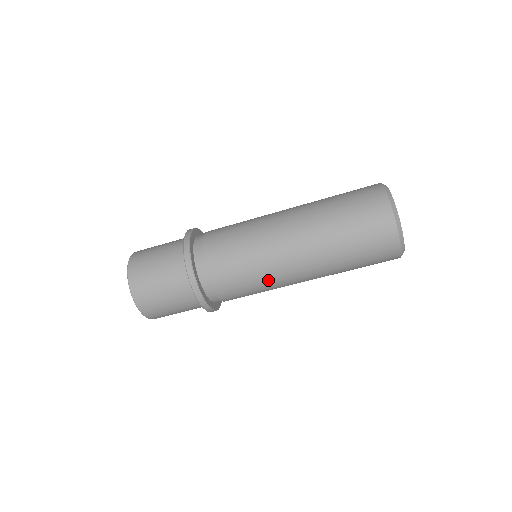
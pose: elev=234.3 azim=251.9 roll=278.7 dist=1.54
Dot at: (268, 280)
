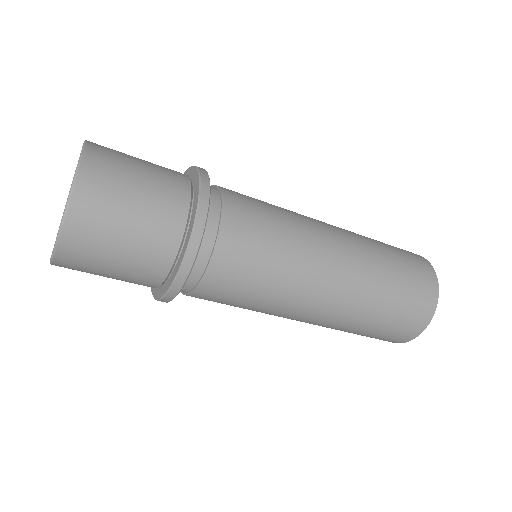
Dot at: (281, 294)
